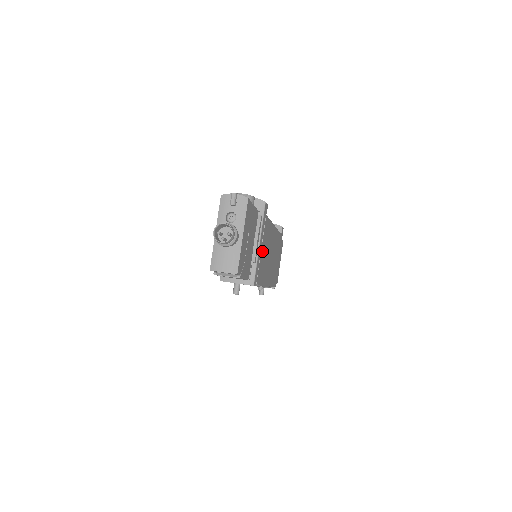
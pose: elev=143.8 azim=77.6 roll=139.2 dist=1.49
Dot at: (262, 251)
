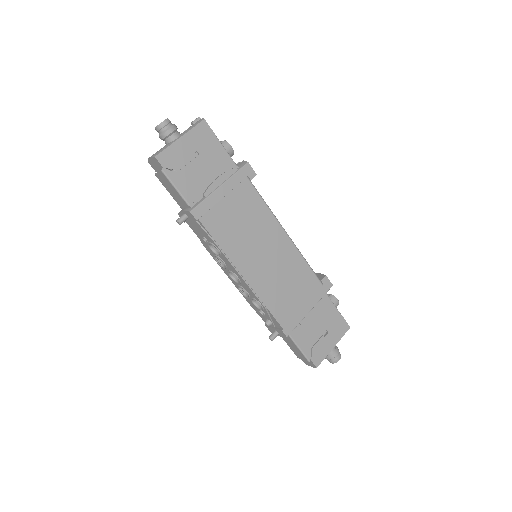
Dot at: (227, 205)
